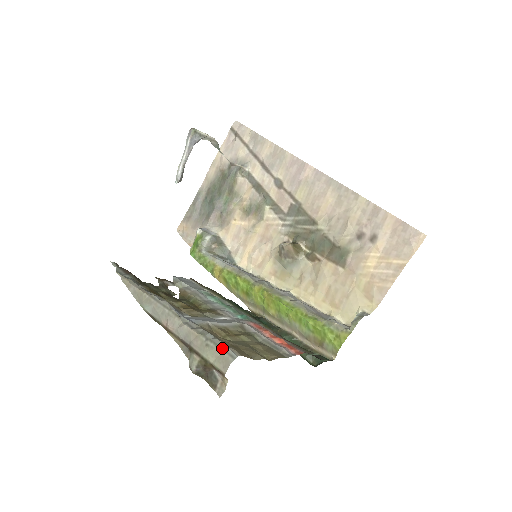
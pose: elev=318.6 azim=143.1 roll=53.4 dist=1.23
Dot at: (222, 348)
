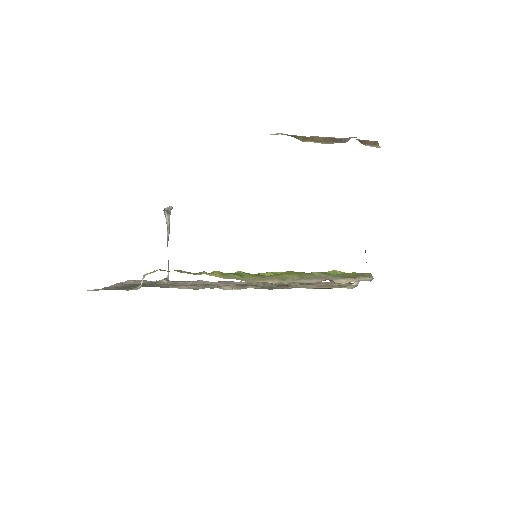
Dot at: occluded
